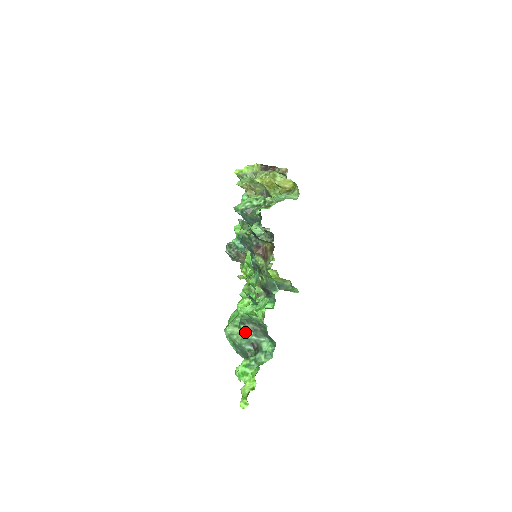
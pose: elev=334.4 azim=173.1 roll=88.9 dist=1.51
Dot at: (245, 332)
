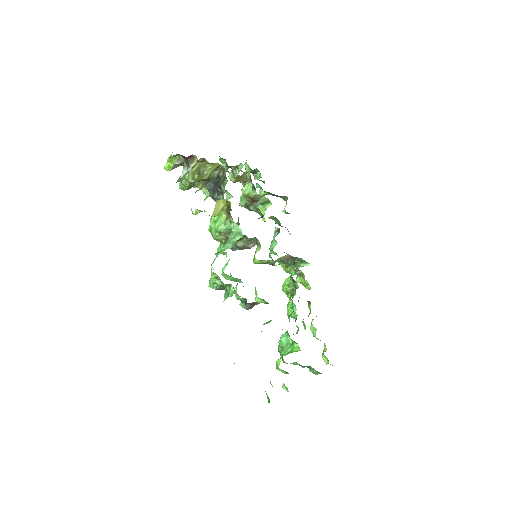
Dot at: occluded
